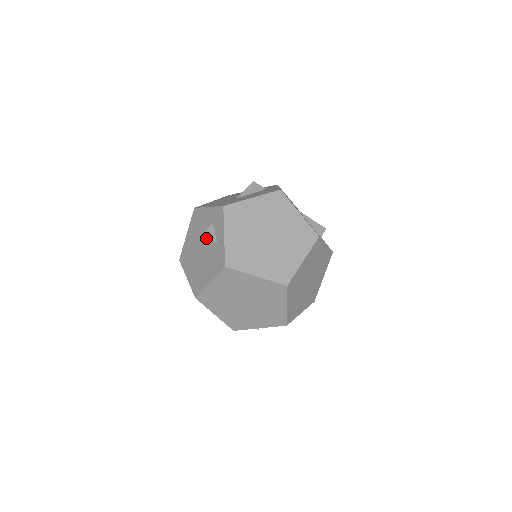
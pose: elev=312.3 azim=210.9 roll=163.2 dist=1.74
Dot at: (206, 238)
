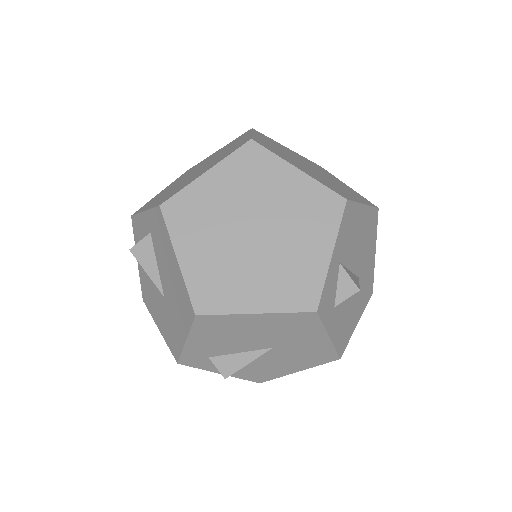
Dot at: (138, 250)
